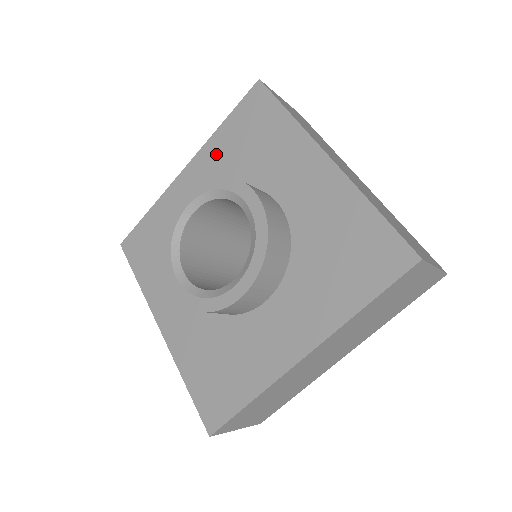
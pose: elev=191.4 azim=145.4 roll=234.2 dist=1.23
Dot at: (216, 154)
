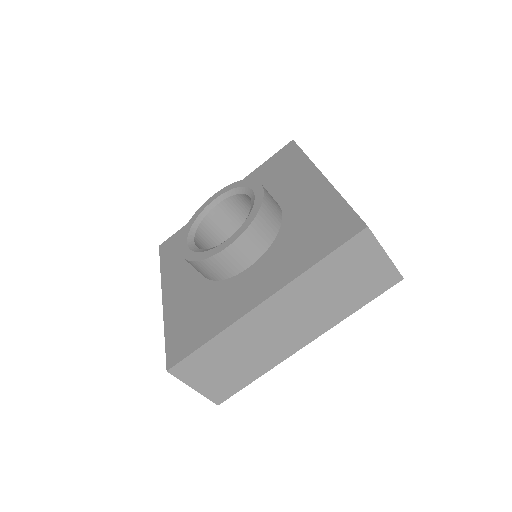
Dot at: occluded
